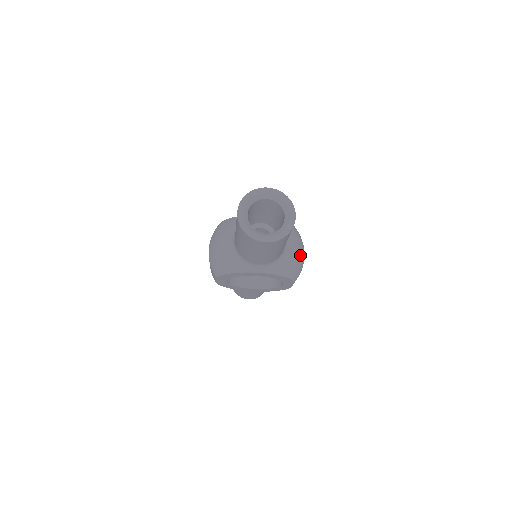
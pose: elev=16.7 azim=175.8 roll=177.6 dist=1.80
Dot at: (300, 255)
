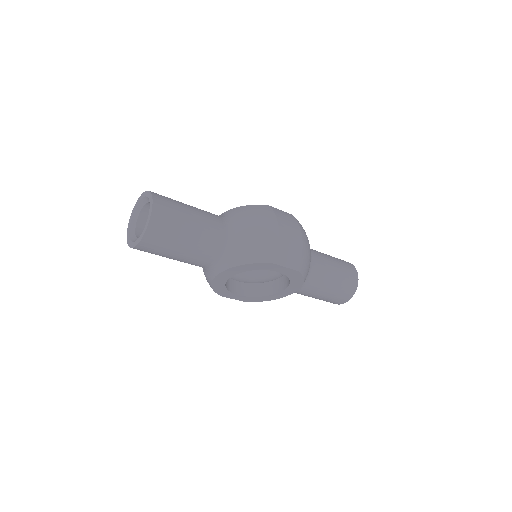
Dot at: (261, 232)
